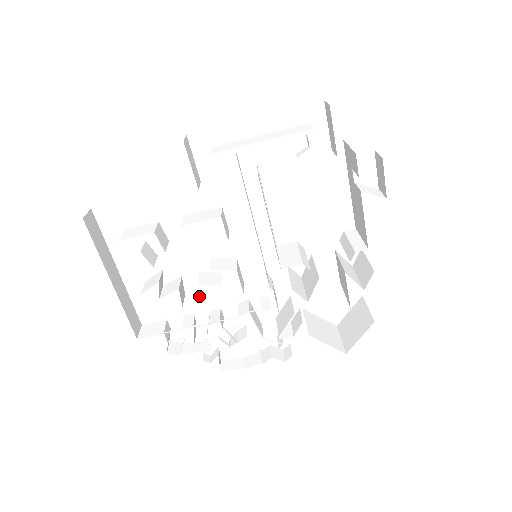
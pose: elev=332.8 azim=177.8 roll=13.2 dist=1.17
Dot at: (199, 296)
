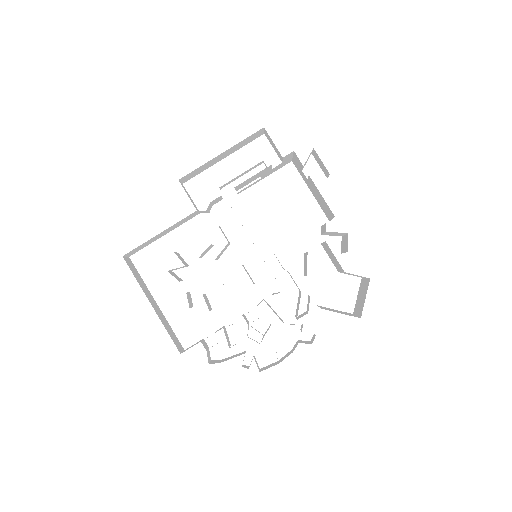
Dot at: (224, 308)
